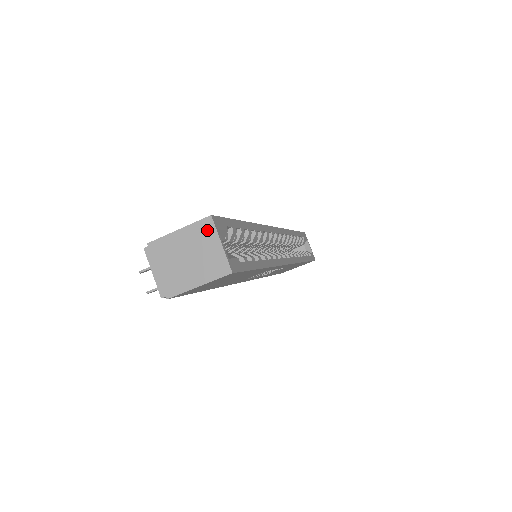
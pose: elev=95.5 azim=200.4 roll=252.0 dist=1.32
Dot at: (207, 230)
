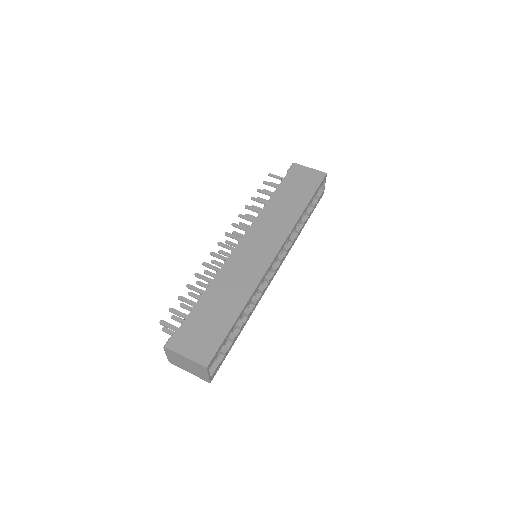
Dot at: (202, 369)
